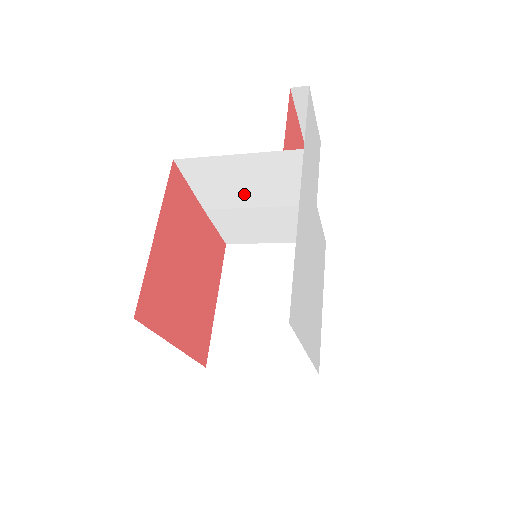
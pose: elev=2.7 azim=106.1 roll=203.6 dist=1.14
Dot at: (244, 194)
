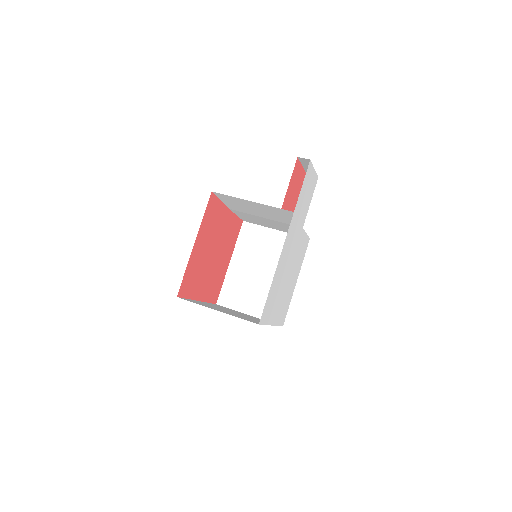
Dot at: (256, 212)
